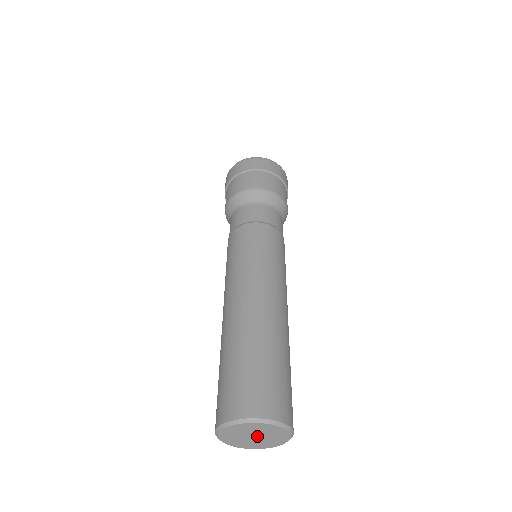
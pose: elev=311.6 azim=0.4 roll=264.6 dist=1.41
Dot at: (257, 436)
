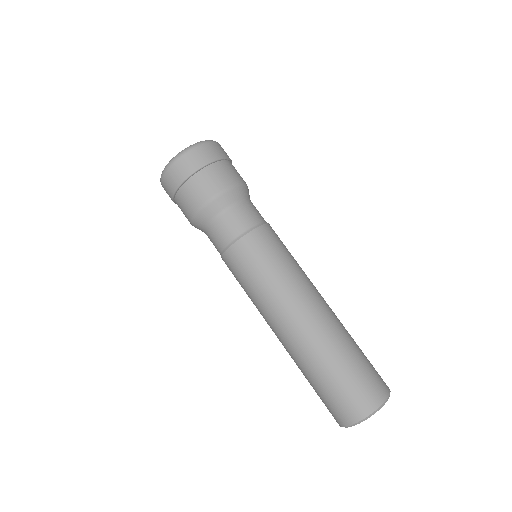
Dot at: occluded
